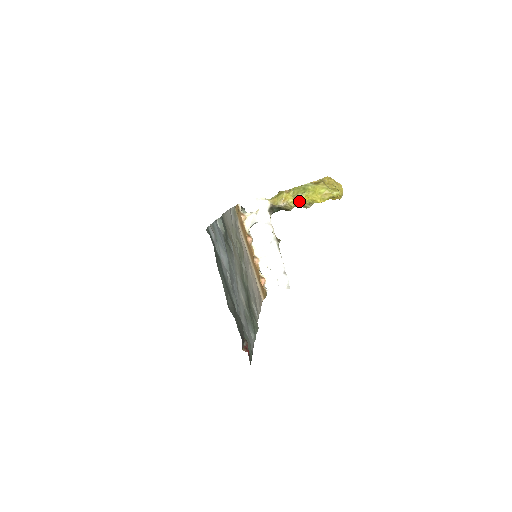
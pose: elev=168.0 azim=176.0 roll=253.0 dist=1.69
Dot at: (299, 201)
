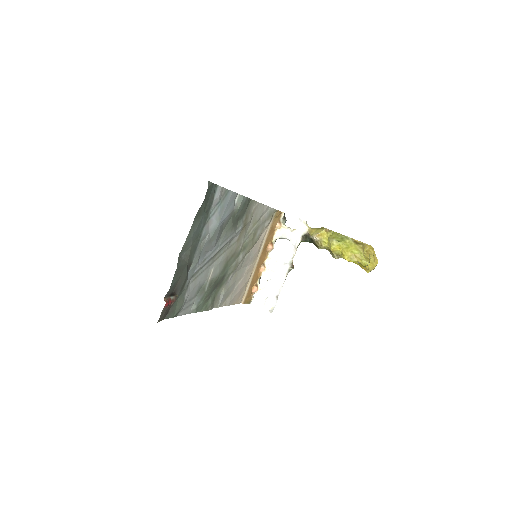
Dot at: (330, 245)
